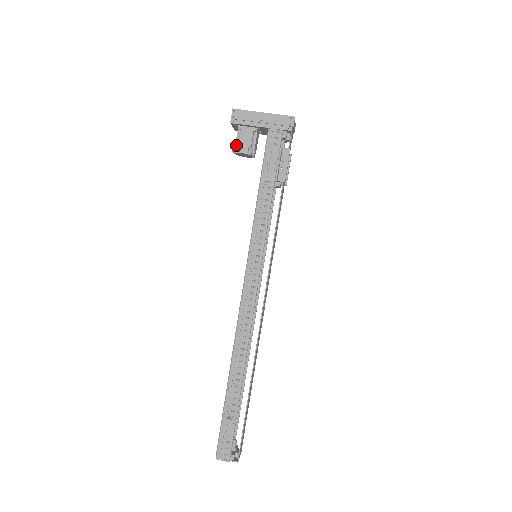
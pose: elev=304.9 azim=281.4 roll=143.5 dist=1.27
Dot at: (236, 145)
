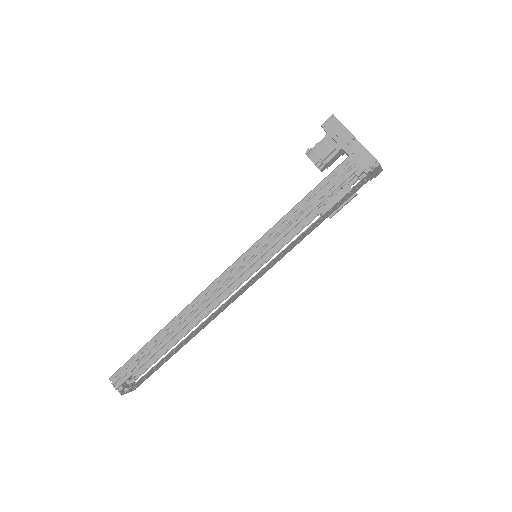
Dot at: (313, 149)
